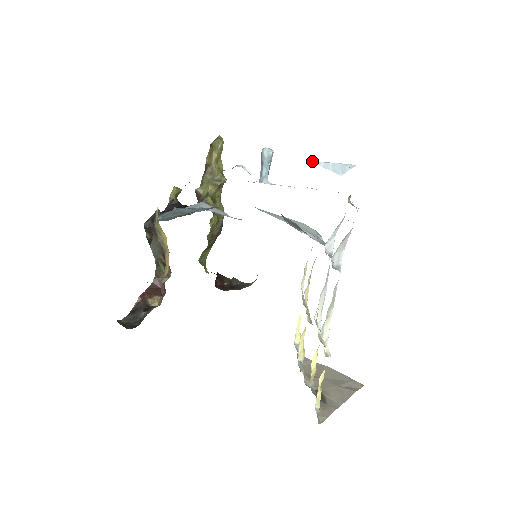
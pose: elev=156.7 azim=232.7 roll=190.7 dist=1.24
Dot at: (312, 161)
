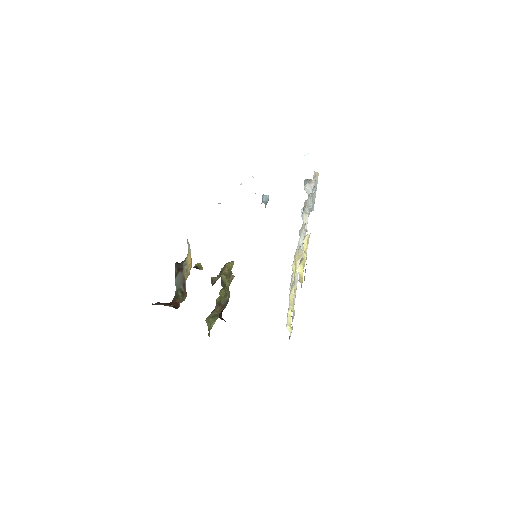
Dot at: occluded
